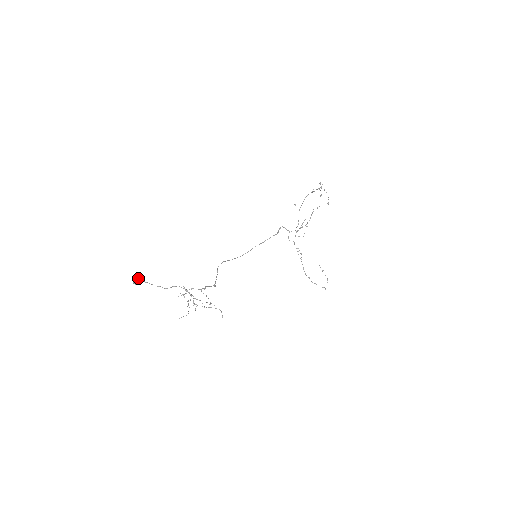
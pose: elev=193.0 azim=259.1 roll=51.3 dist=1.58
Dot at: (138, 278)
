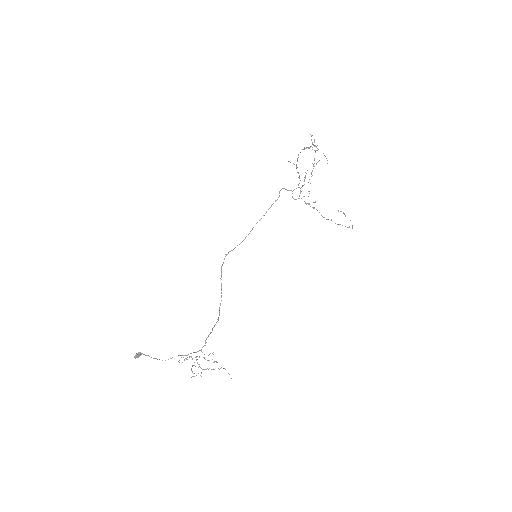
Dot at: (136, 355)
